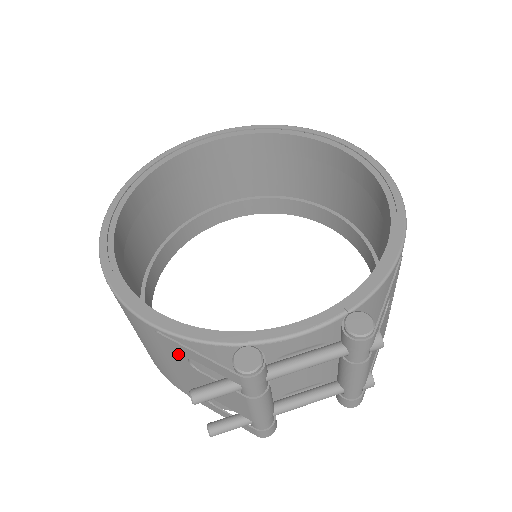
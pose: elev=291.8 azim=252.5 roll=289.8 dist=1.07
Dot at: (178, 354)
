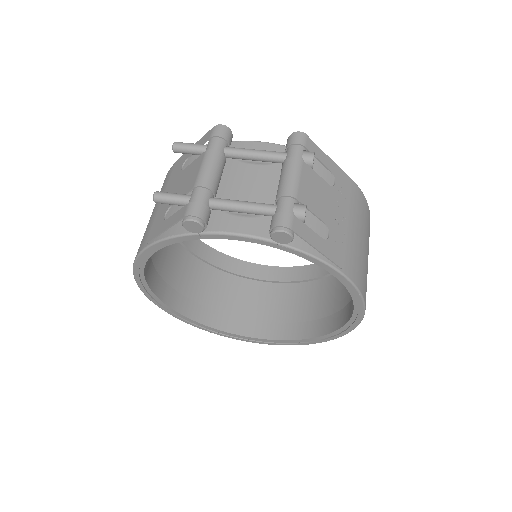
Dot at: (179, 168)
